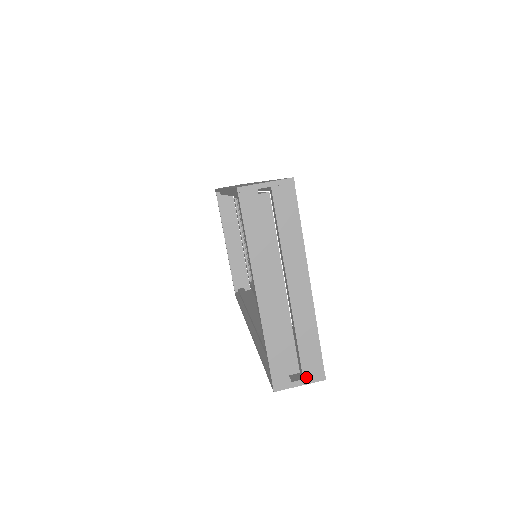
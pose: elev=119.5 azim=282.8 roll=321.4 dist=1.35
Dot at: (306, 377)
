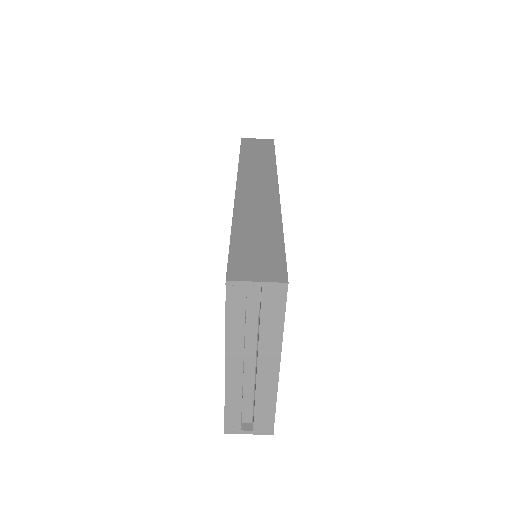
Dot at: (256, 430)
